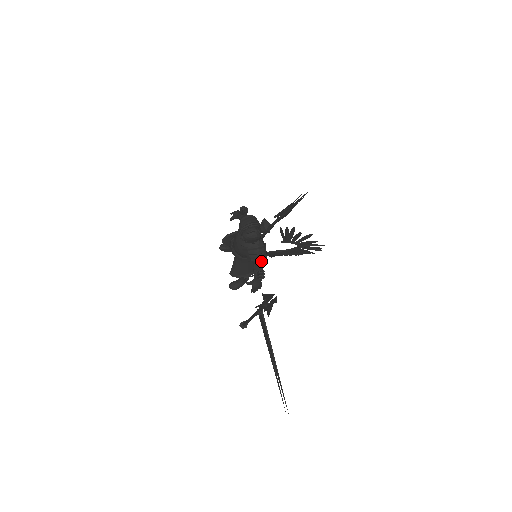
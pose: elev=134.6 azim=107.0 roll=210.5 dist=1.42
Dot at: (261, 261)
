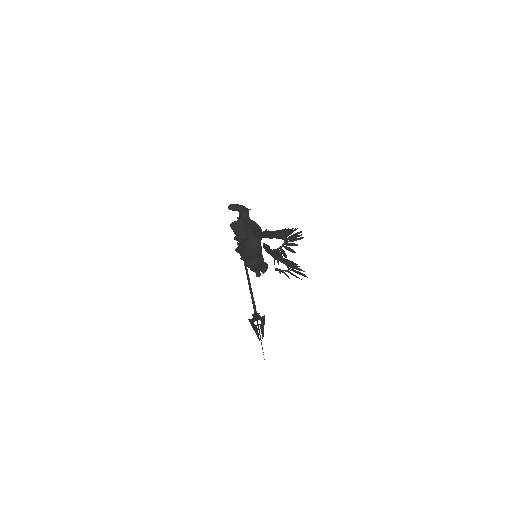
Dot at: occluded
